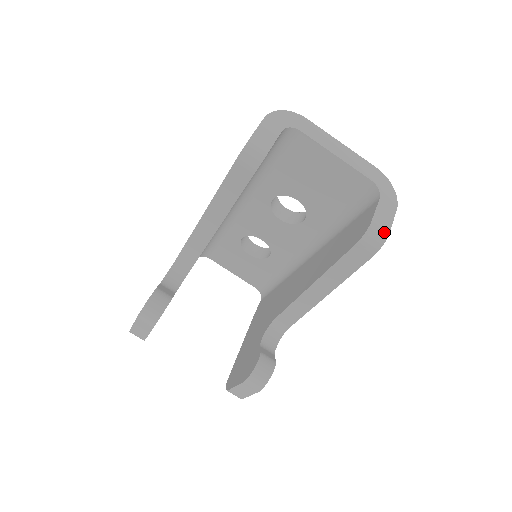
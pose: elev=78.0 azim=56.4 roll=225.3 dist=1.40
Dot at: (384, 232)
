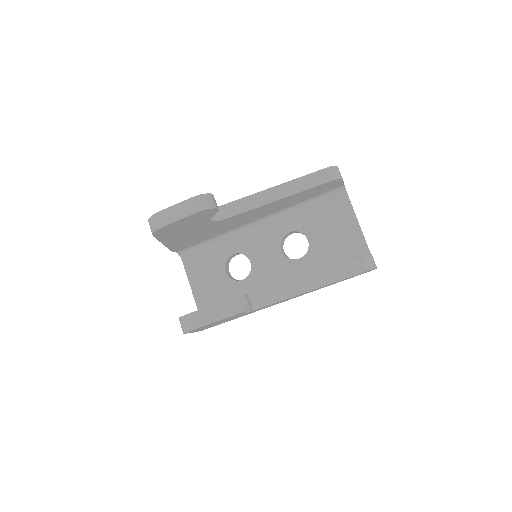
Dot at: occluded
